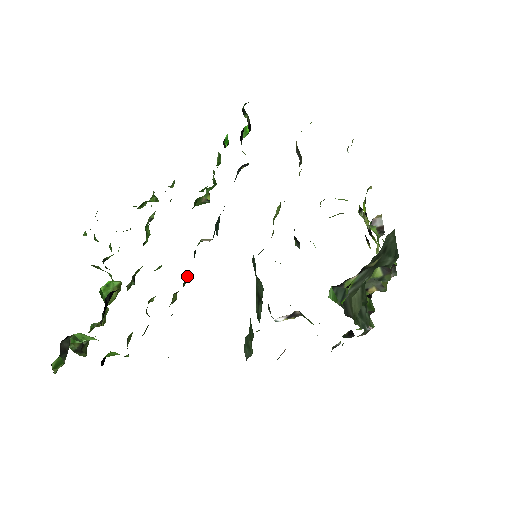
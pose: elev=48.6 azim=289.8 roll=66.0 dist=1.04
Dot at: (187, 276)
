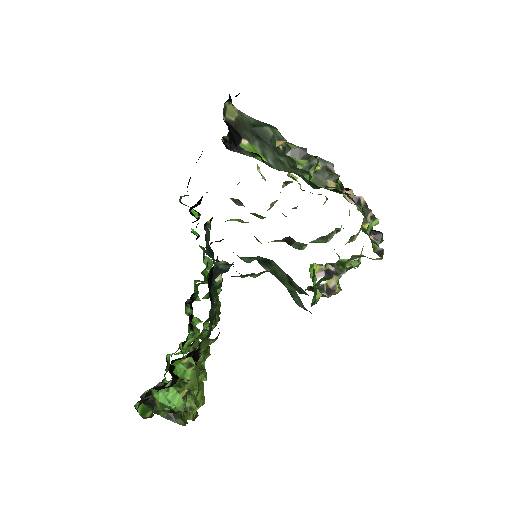
Dot at: (216, 299)
